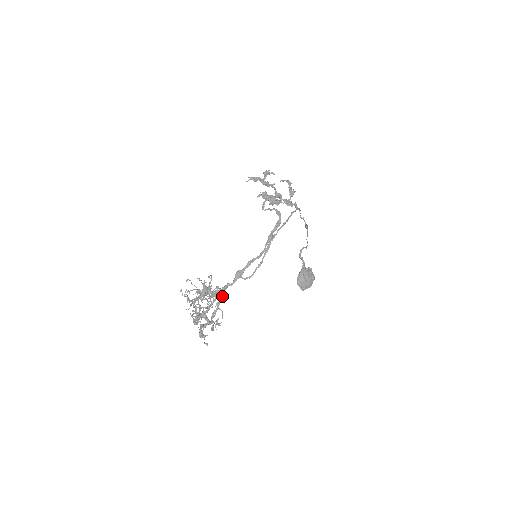
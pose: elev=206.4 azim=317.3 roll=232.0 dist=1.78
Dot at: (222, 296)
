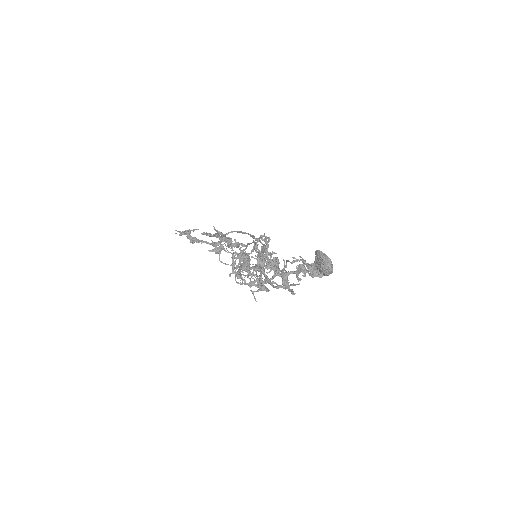
Dot at: occluded
